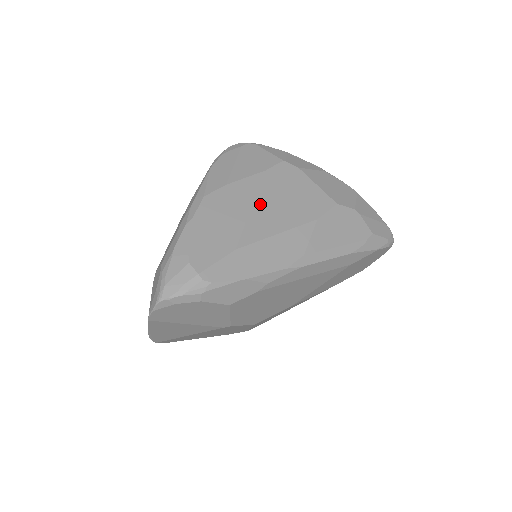
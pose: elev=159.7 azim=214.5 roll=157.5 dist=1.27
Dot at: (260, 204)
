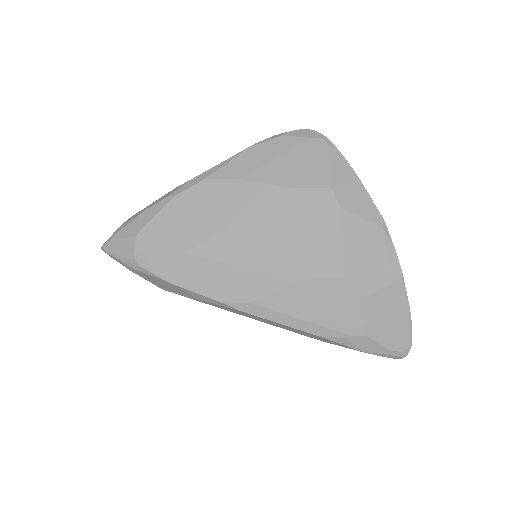
Dot at: (251, 223)
